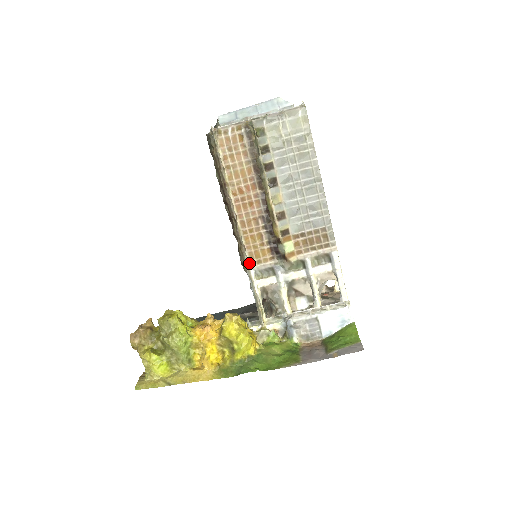
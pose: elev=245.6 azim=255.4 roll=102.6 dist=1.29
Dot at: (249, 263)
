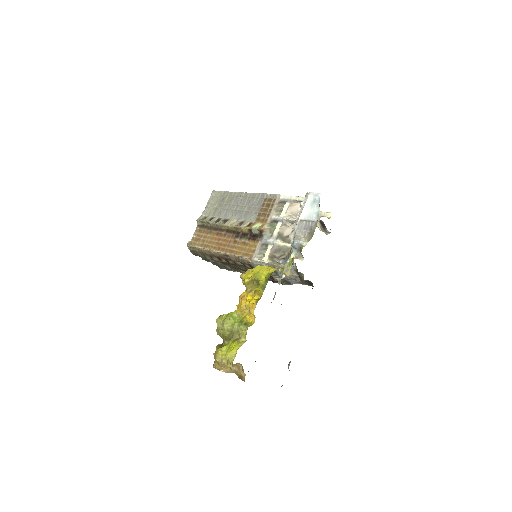
Dot at: (249, 259)
